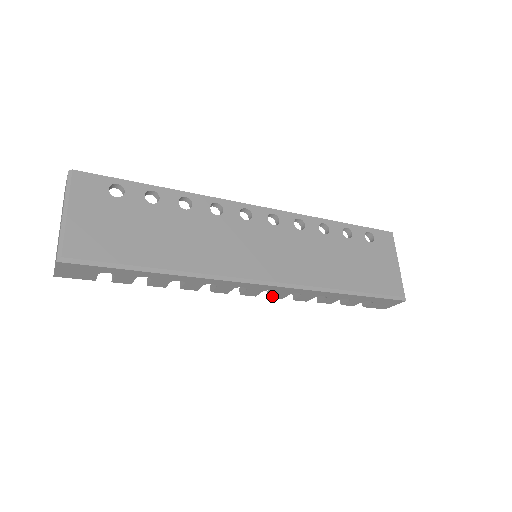
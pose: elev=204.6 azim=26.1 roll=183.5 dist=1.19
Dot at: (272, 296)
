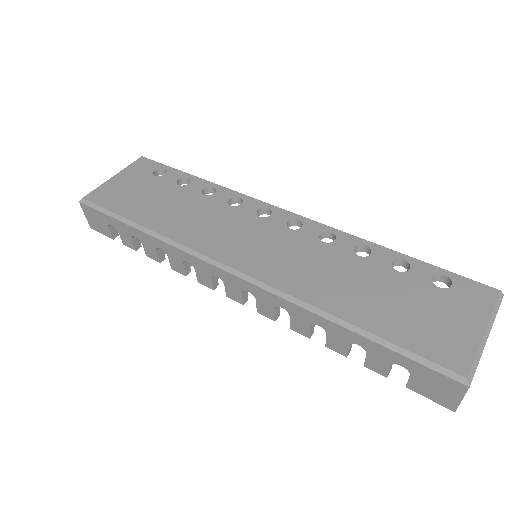
Dot at: (260, 309)
